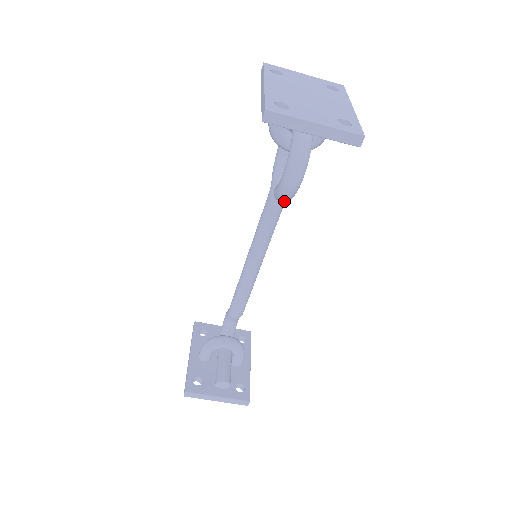
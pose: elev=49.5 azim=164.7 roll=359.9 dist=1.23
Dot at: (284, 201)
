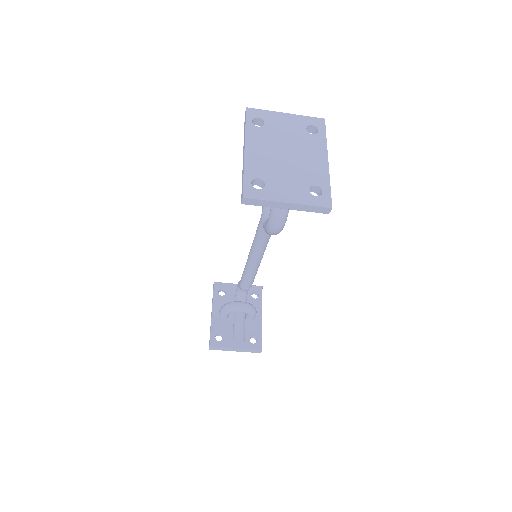
Dot at: occluded
